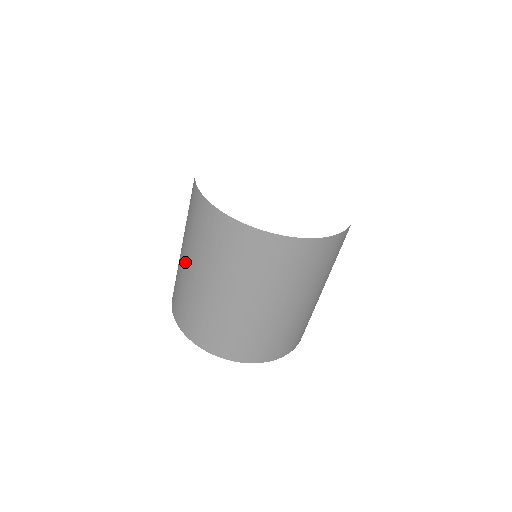
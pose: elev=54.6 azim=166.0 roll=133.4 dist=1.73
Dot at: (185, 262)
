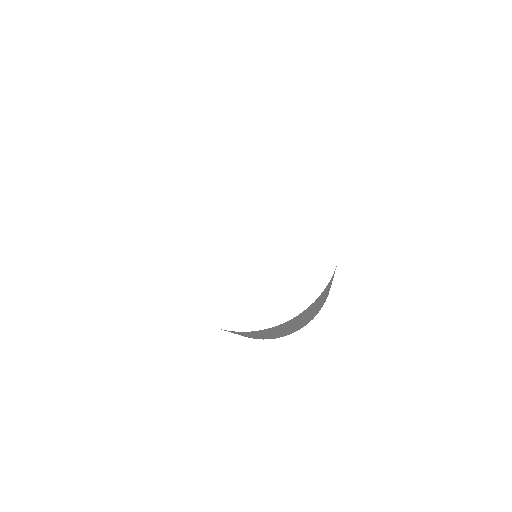
Dot at: occluded
